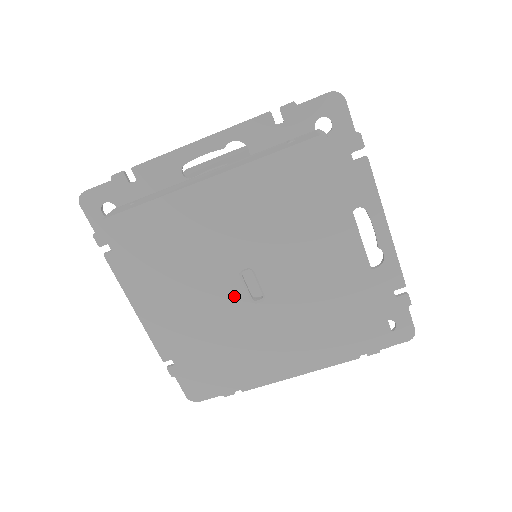
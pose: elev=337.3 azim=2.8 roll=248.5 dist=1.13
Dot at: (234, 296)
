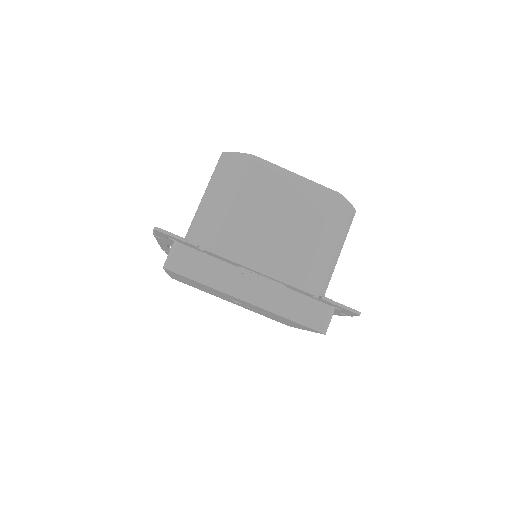
Dot at: occluded
